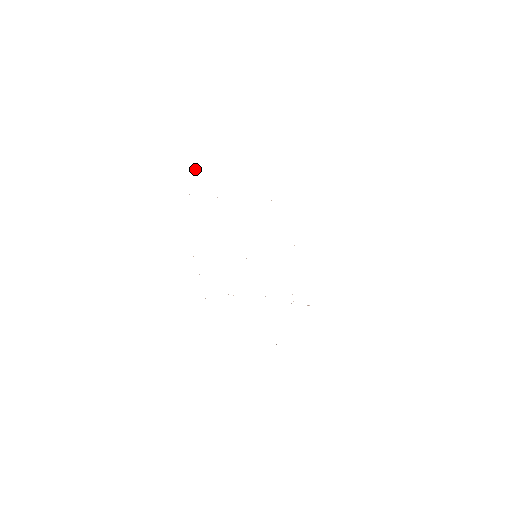
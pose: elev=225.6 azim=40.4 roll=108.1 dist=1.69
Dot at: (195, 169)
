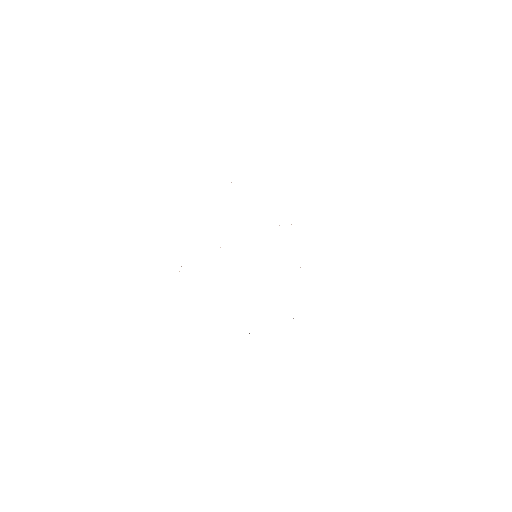
Dot at: occluded
